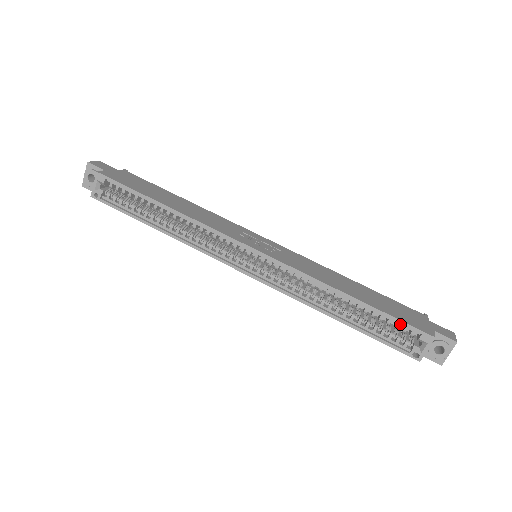
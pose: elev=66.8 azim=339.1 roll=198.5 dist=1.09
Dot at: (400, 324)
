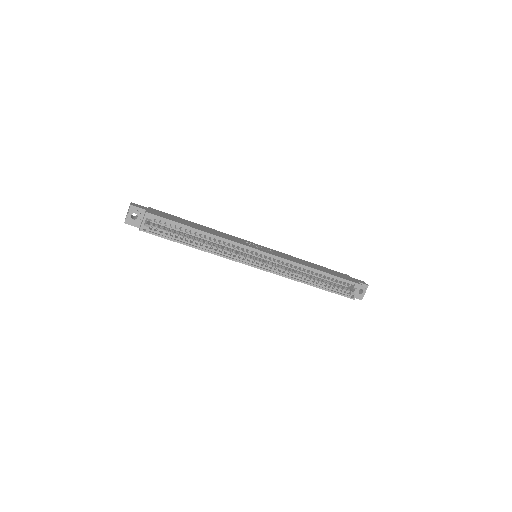
Dot at: (344, 281)
